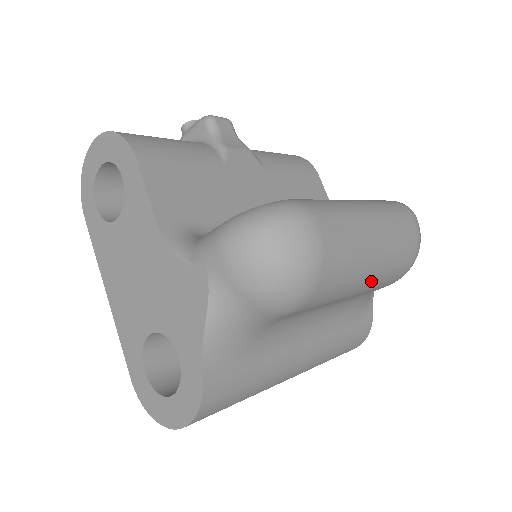
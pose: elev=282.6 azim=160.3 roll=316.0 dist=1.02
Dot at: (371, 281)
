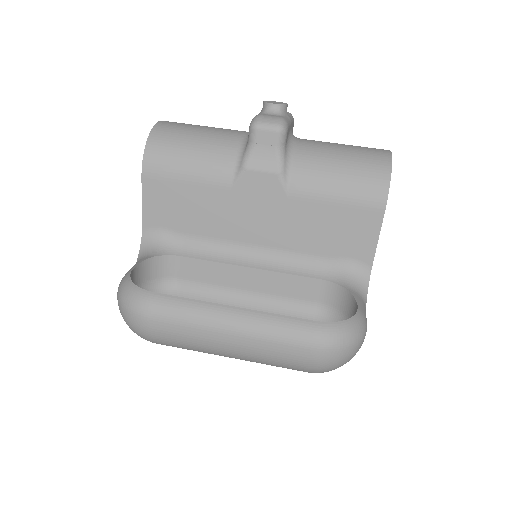
Dot at: occluded
